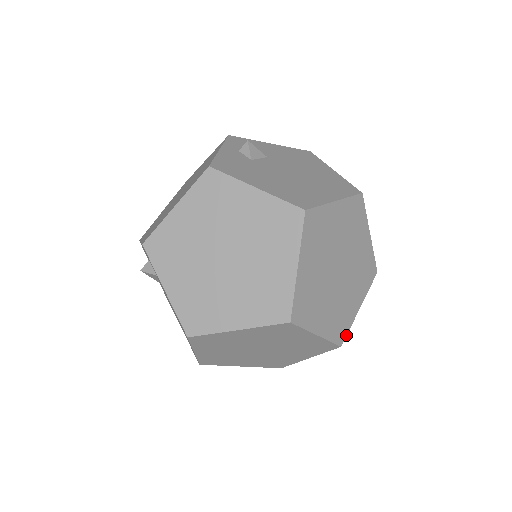
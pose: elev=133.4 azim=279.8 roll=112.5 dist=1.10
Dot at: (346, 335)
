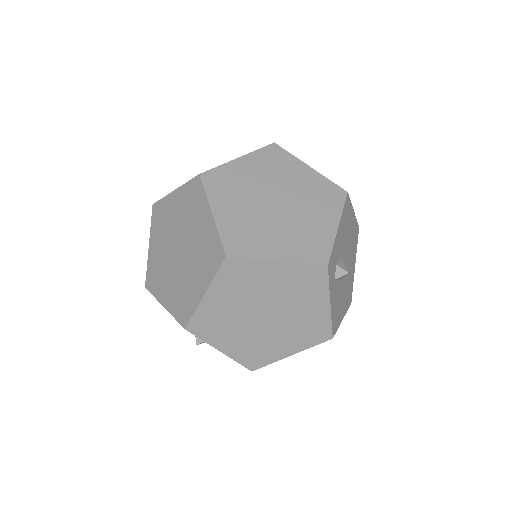
Dot at: (241, 257)
